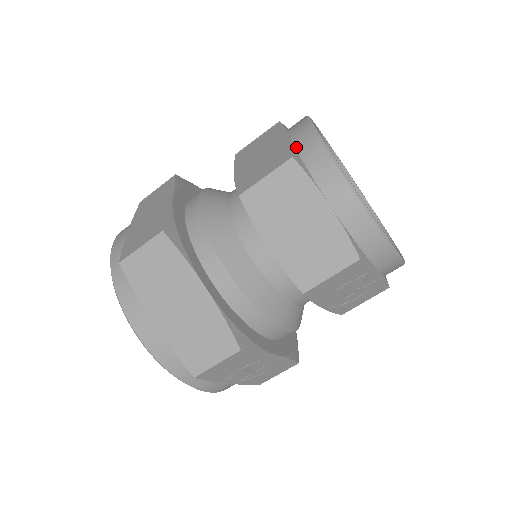
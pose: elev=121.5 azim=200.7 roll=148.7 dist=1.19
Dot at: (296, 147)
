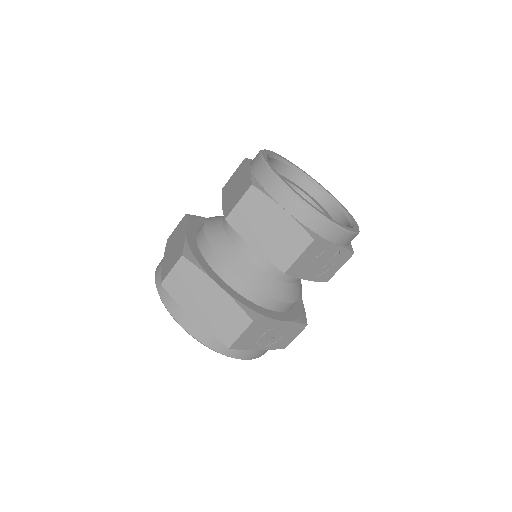
Dot at: (255, 176)
